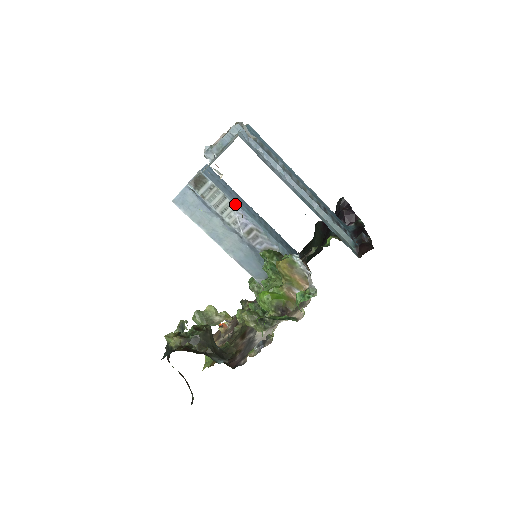
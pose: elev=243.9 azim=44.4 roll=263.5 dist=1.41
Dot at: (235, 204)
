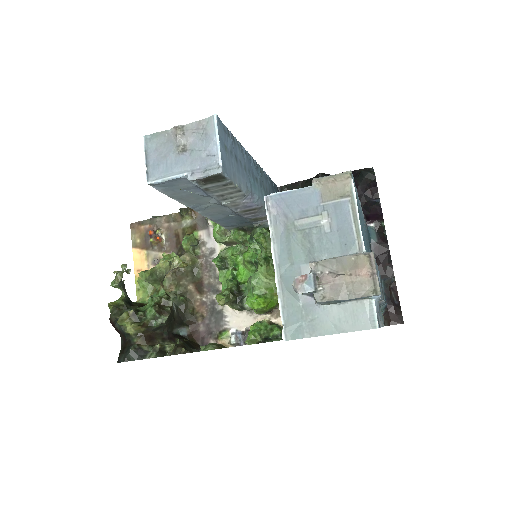
Dot at: (247, 191)
